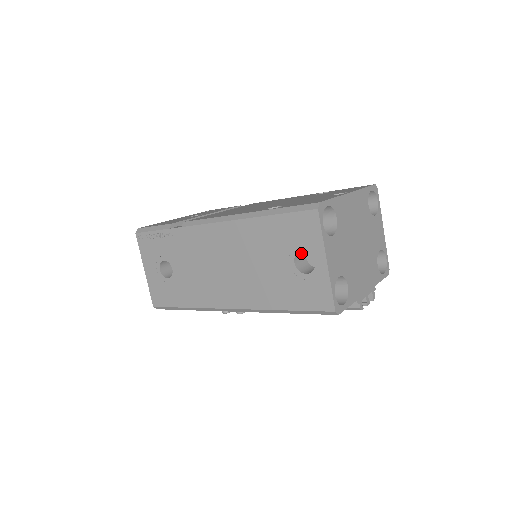
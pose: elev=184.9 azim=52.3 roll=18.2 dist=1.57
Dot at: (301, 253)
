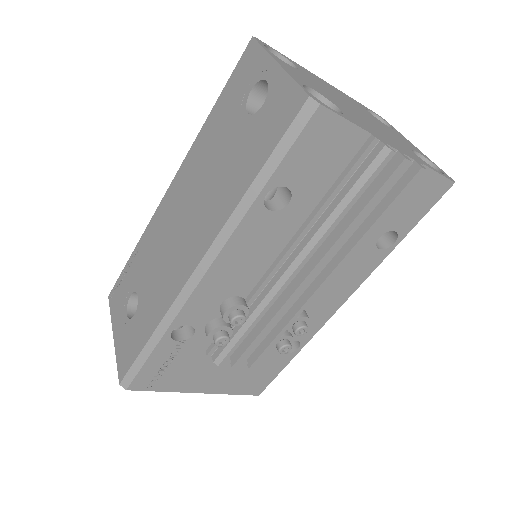
Dot at: occluded
